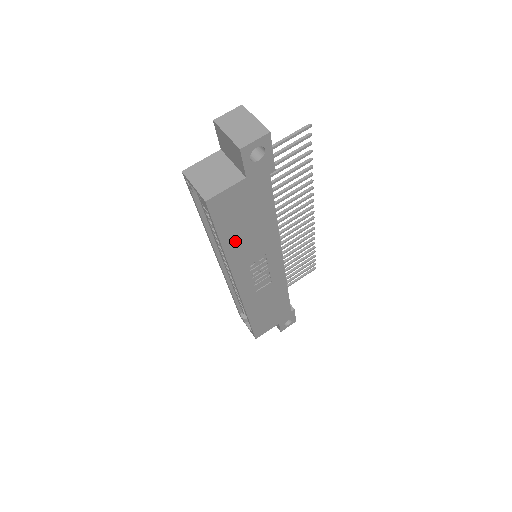
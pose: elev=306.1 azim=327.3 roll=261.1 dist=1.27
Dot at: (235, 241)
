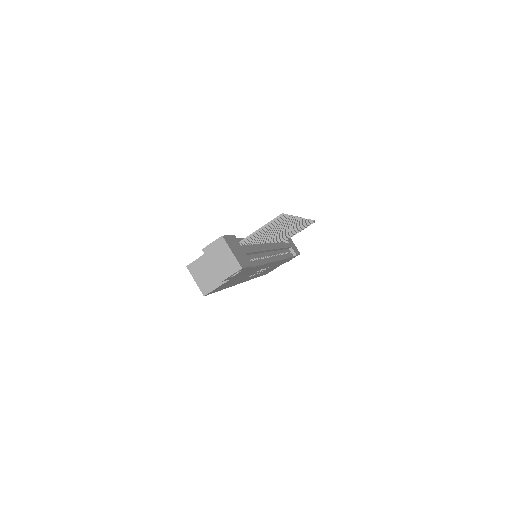
Dot at: (233, 283)
